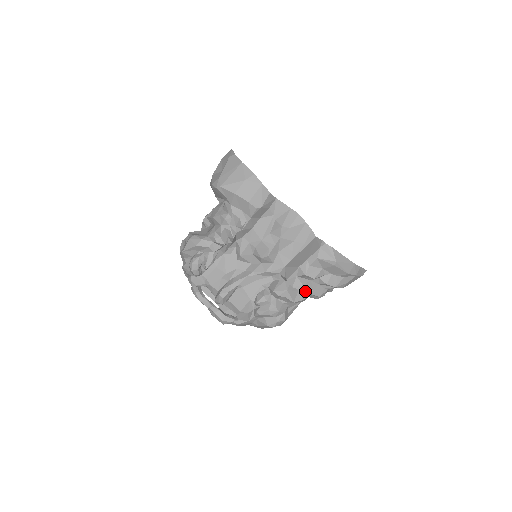
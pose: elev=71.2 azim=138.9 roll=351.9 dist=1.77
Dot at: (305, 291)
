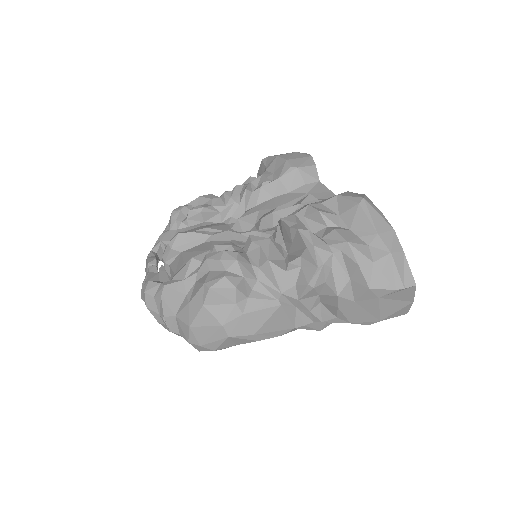
Dot at: (295, 227)
